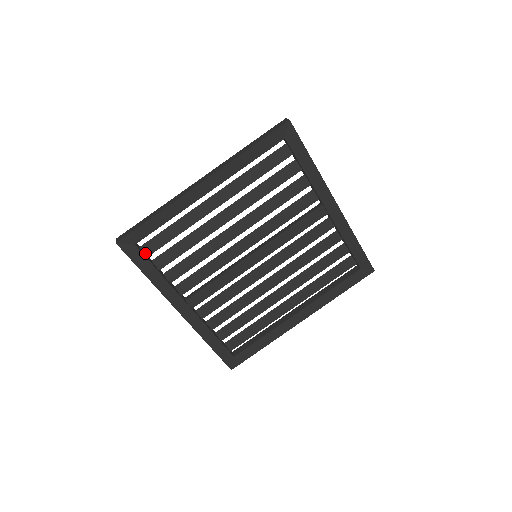
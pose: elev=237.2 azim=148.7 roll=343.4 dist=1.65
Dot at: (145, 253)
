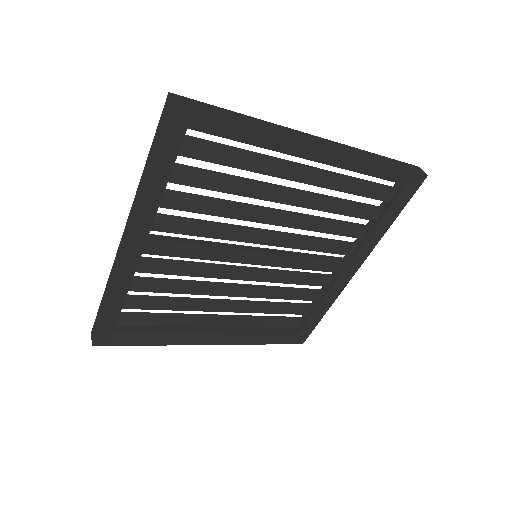
Dot at: (179, 147)
